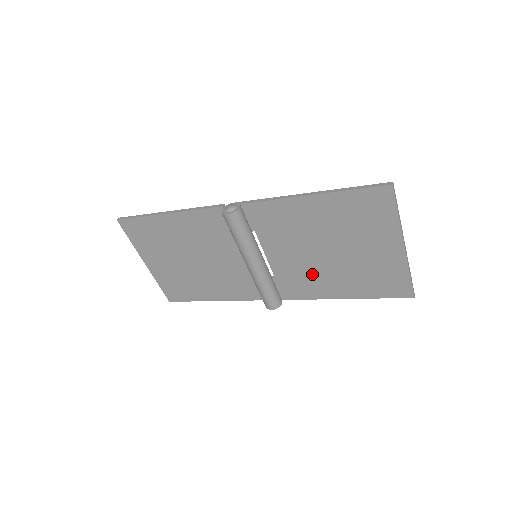
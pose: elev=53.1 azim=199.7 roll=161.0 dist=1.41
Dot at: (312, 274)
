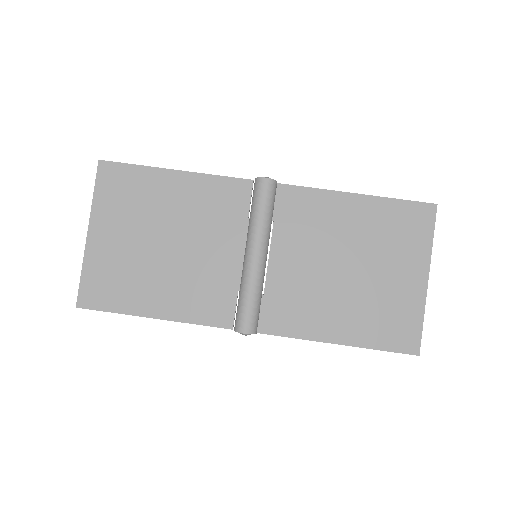
Dot at: (314, 297)
